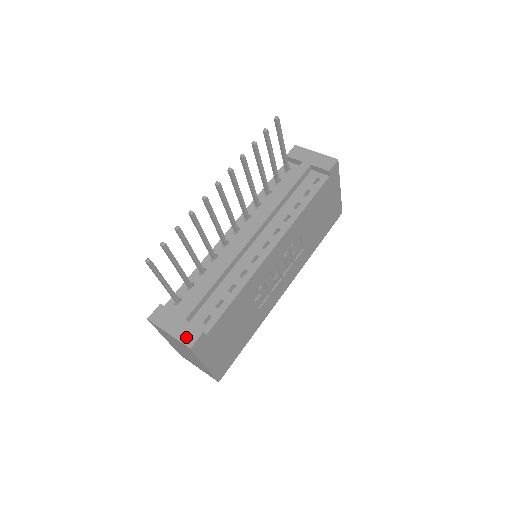
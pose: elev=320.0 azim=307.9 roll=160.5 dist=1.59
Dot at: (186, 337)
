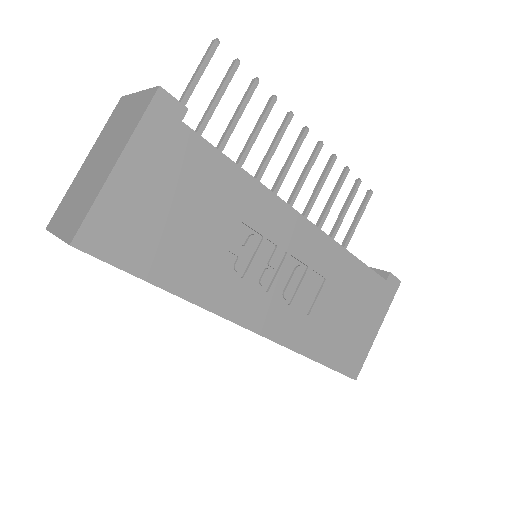
Dot at: occluded
